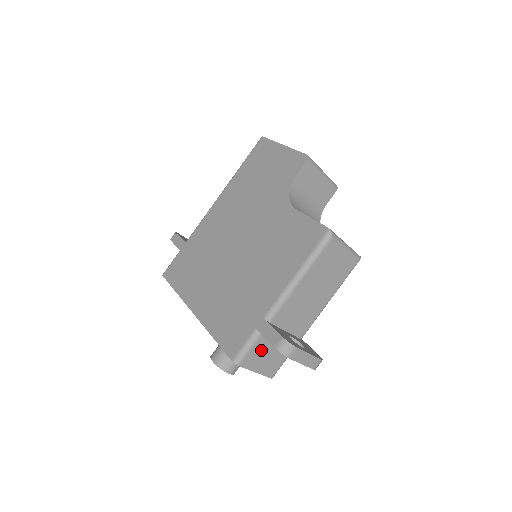
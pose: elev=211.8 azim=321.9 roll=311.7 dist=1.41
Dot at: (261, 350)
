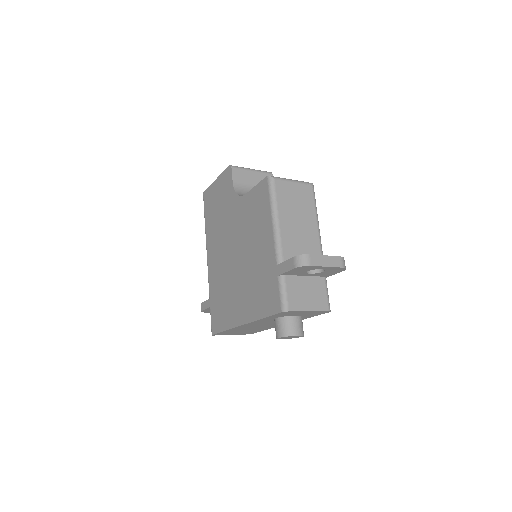
Dot at: (297, 290)
